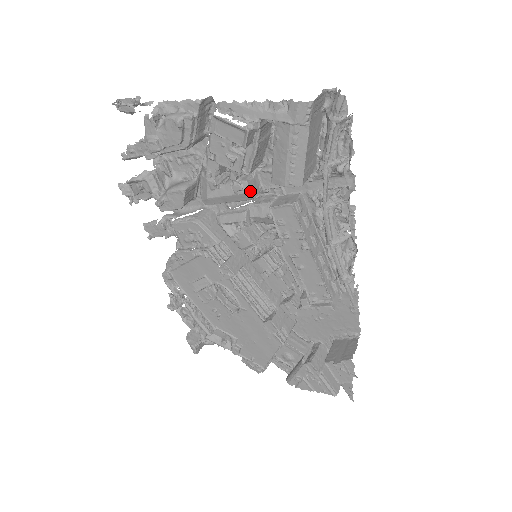
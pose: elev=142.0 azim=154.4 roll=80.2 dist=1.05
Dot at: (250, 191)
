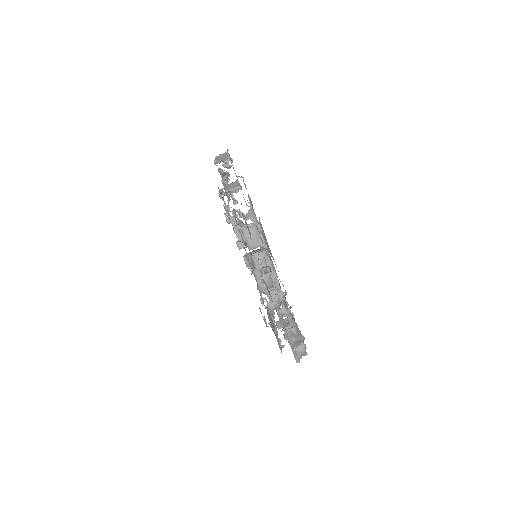
Dot at: occluded
